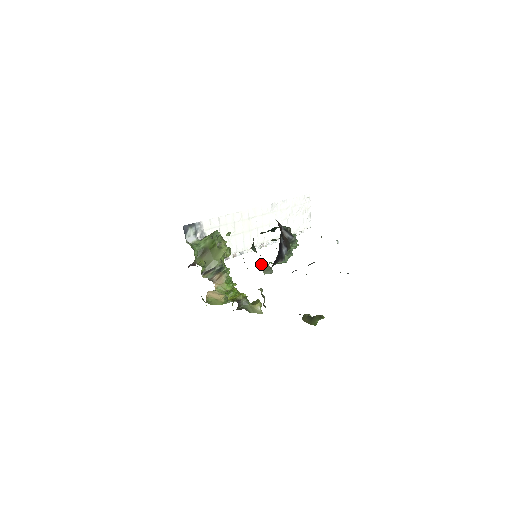
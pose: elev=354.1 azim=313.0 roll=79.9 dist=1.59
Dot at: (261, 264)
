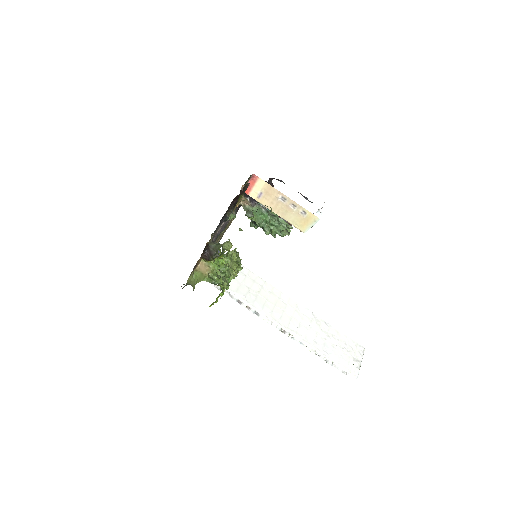
Dot at: (245, 203)
